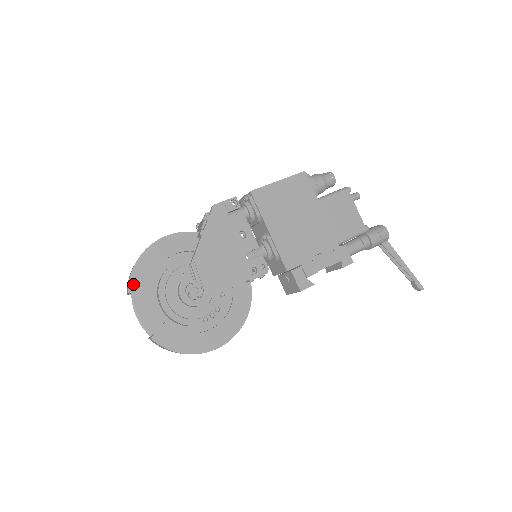
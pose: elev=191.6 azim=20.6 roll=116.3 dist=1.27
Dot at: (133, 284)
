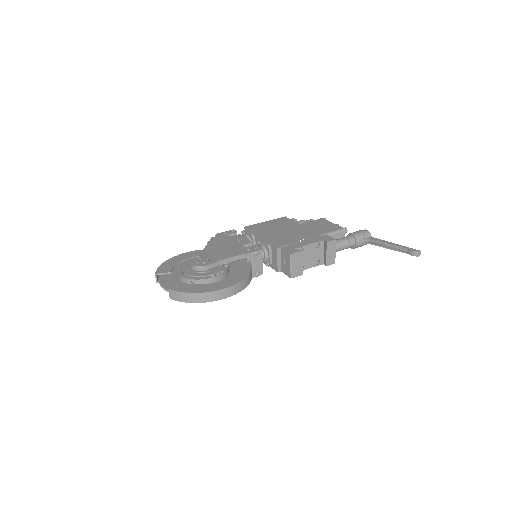
Dot at: (159, 270)
